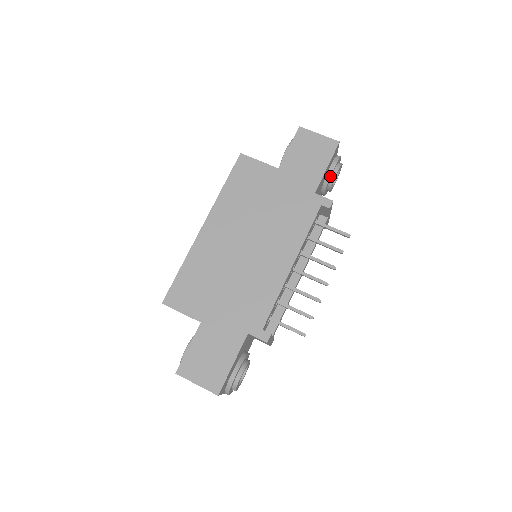
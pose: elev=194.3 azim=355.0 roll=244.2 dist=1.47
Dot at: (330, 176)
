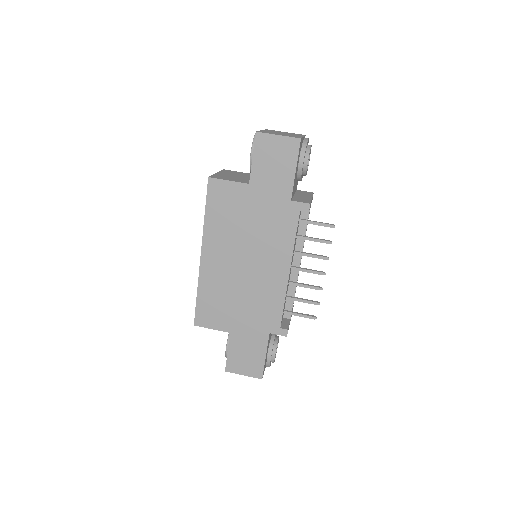
Dot at: (301, 171)
